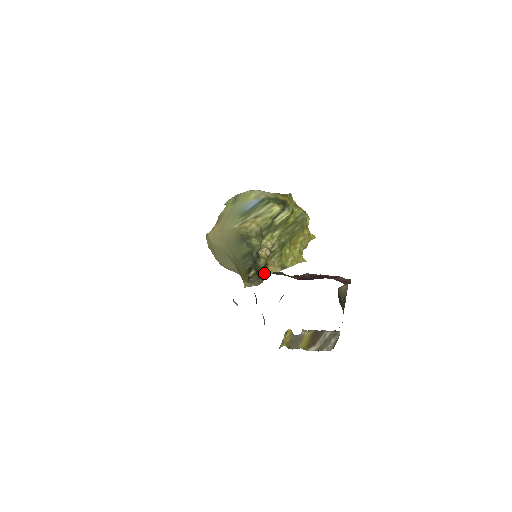
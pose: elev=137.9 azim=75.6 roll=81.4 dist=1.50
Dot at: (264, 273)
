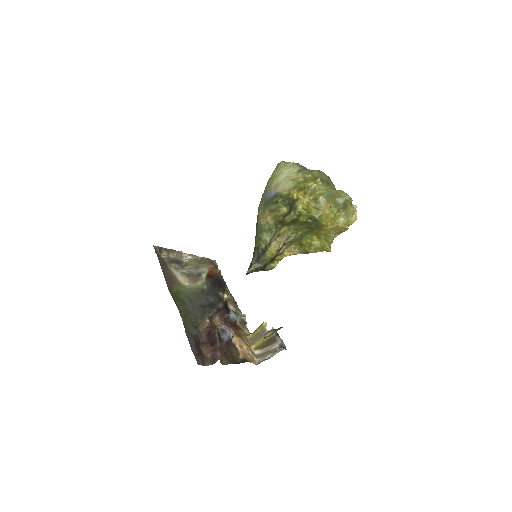
Dot at: (277, 260)
